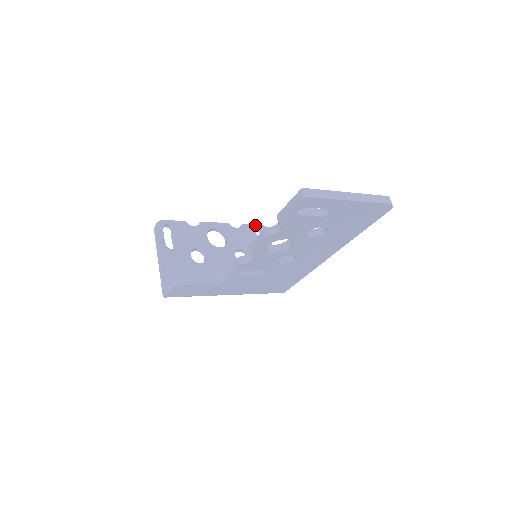
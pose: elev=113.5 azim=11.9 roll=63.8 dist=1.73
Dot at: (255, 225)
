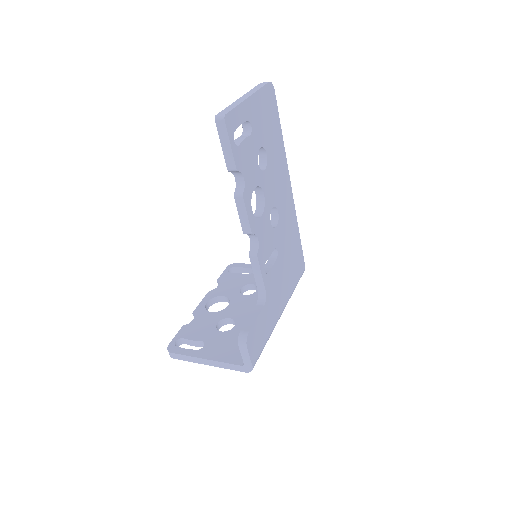
Dot at: (224, 272)
